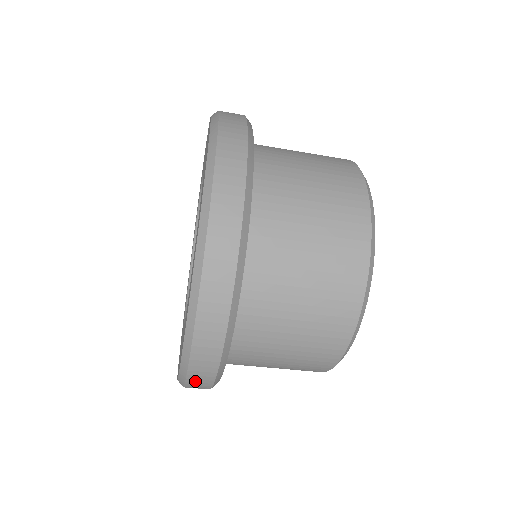
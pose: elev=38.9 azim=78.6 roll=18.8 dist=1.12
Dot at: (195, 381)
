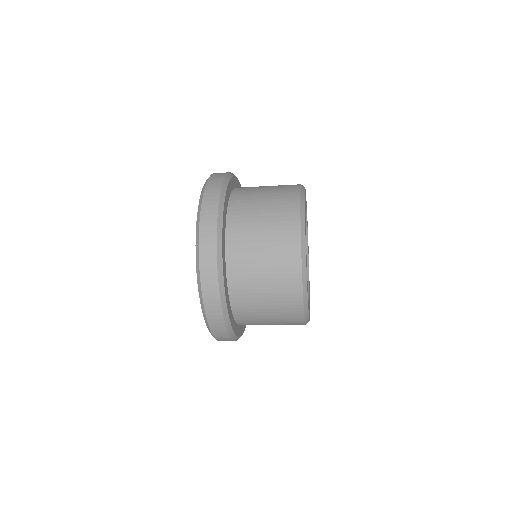
Dot at: (210, 309)
